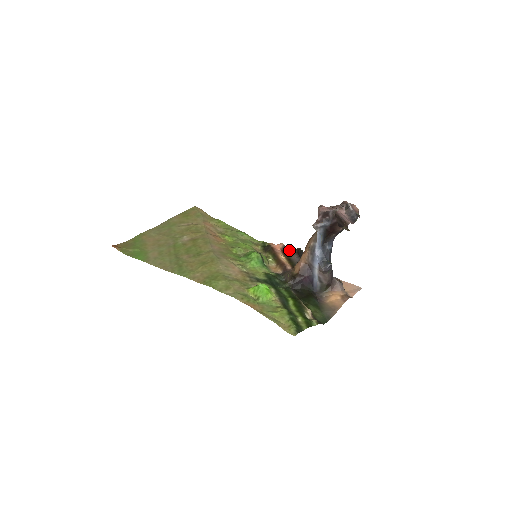
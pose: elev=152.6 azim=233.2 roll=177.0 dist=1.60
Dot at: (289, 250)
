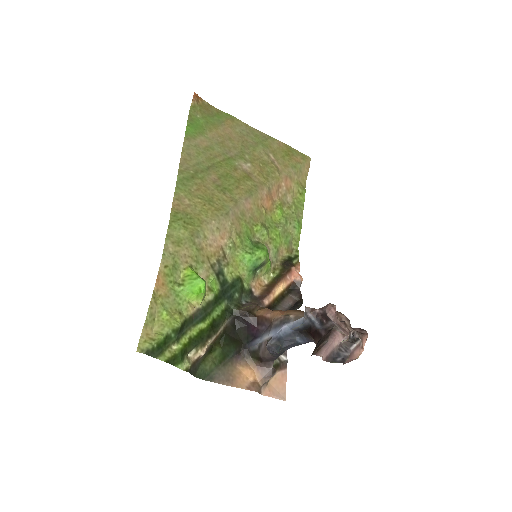
Dot at: (298, 290)
